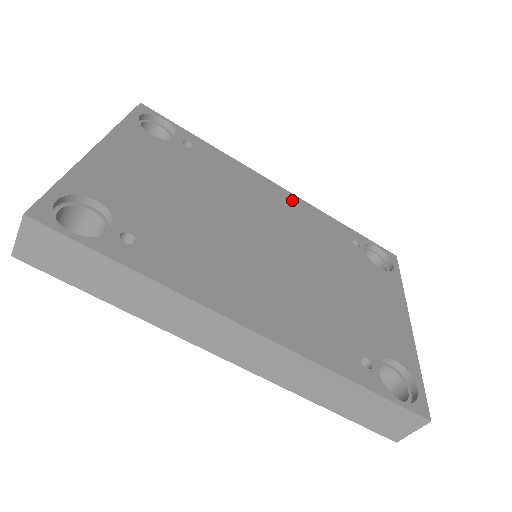
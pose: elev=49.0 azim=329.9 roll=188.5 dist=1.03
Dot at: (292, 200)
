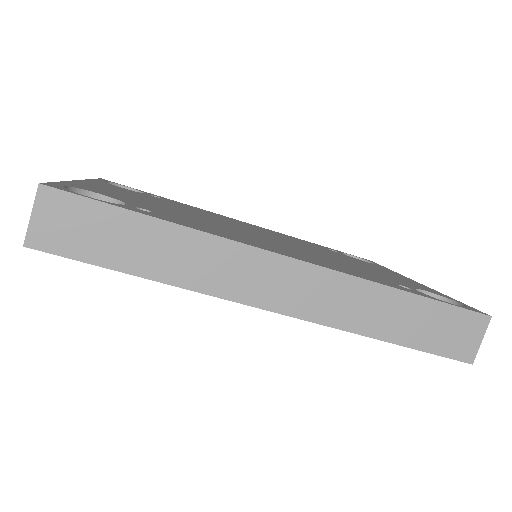
Dot at: occluded
